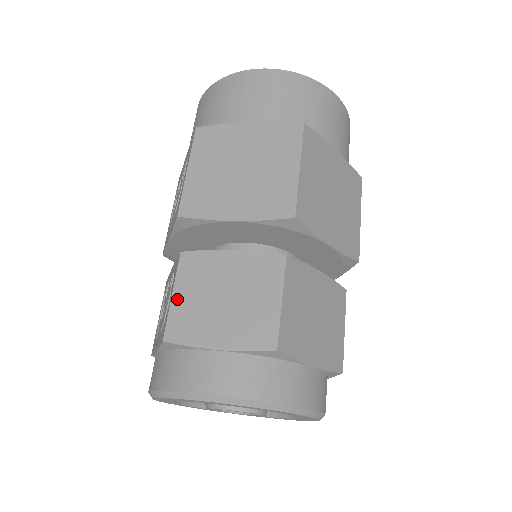
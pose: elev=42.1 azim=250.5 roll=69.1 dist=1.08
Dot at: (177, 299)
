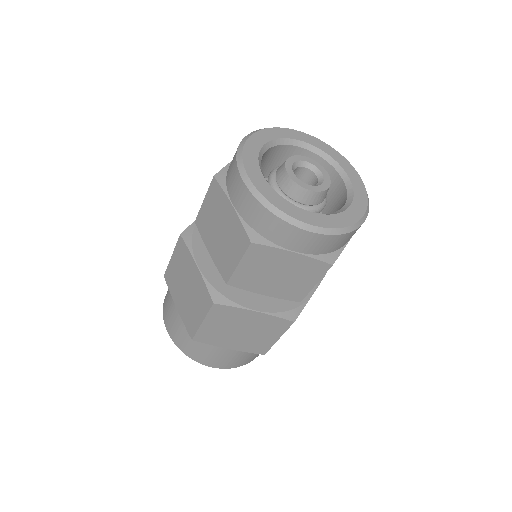
Dot at: occluded
